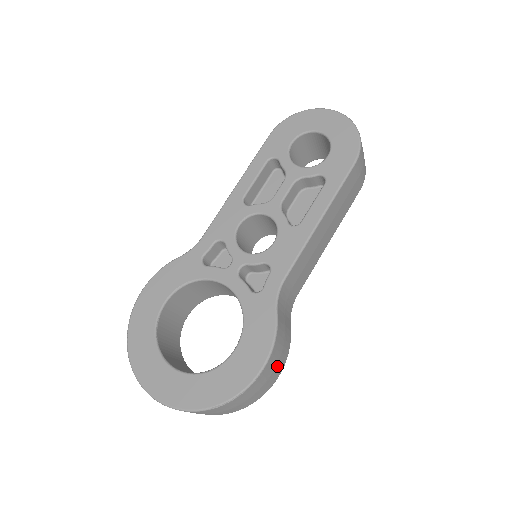
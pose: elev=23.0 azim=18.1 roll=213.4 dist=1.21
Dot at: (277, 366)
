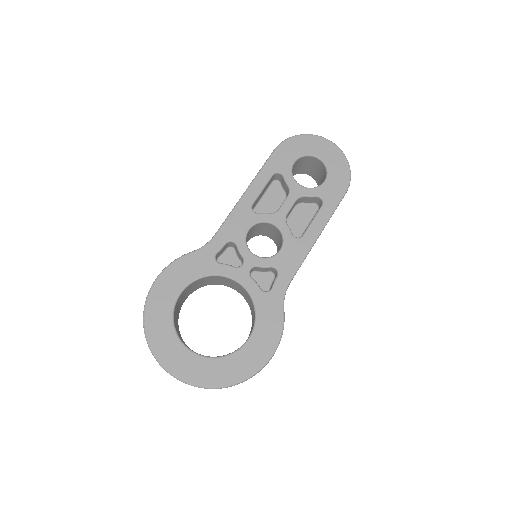
Dot at: occluded
